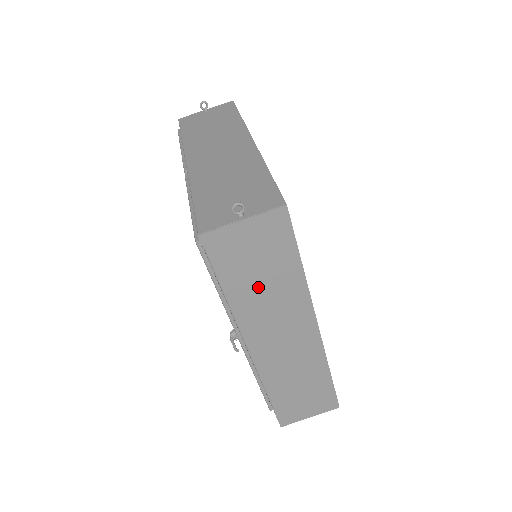
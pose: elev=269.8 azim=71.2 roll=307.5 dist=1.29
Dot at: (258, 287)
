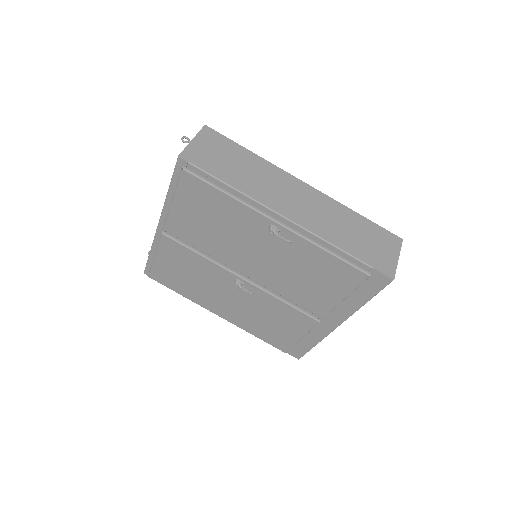
Dot at: (242, 172)
